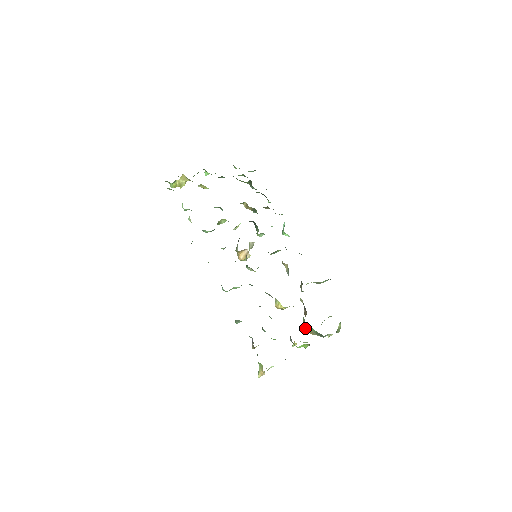
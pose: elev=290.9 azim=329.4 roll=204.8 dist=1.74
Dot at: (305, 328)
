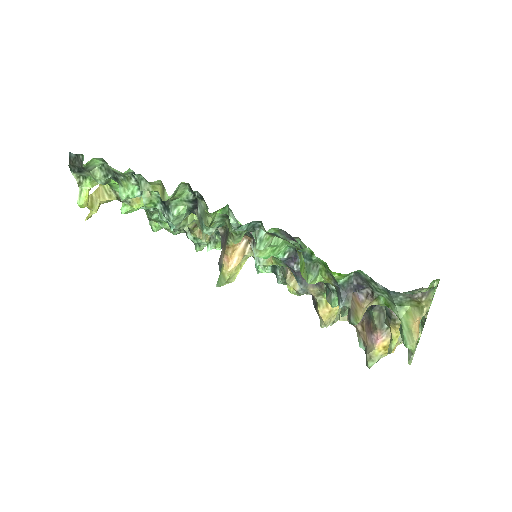
Dot at: (380, 336)
